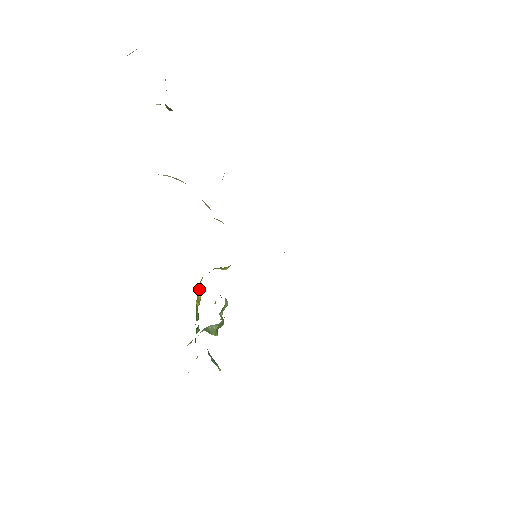
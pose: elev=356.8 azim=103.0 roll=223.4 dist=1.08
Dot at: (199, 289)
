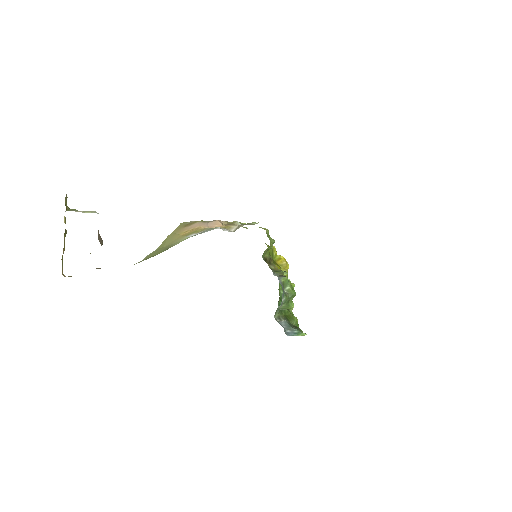
Dot at: (279, 259)
